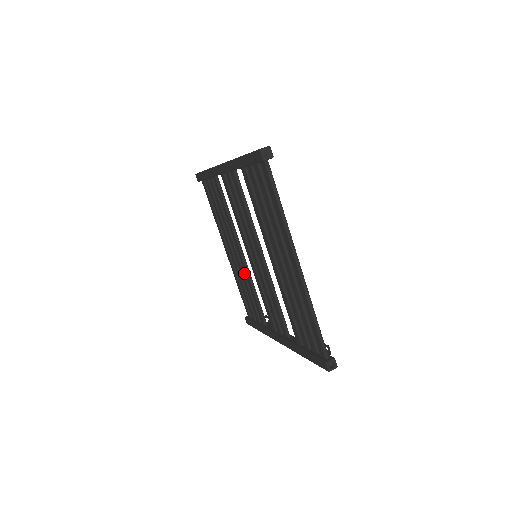
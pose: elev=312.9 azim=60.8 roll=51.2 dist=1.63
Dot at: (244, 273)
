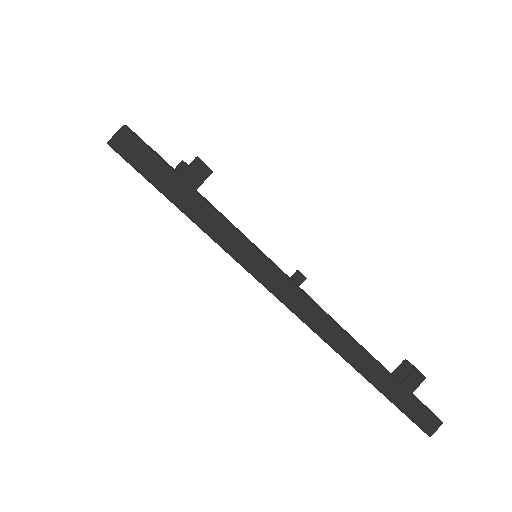
Dot at: occluded
